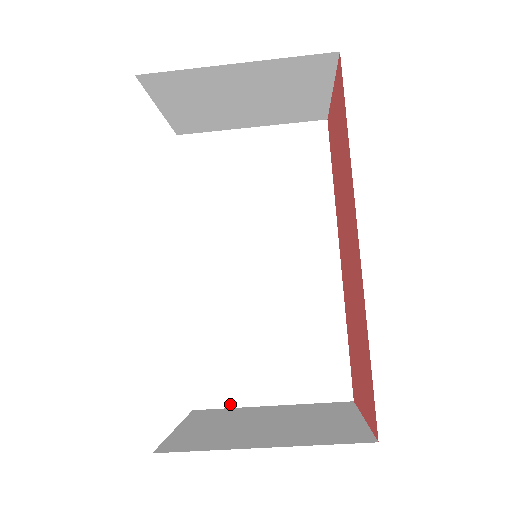
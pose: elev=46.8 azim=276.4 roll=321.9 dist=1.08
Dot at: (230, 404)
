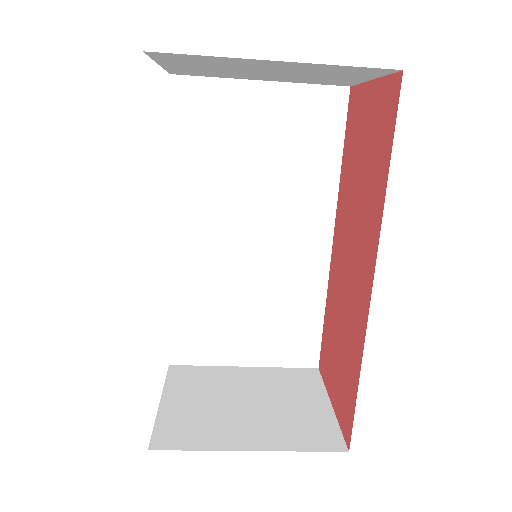
Dot at: (206, 362)
